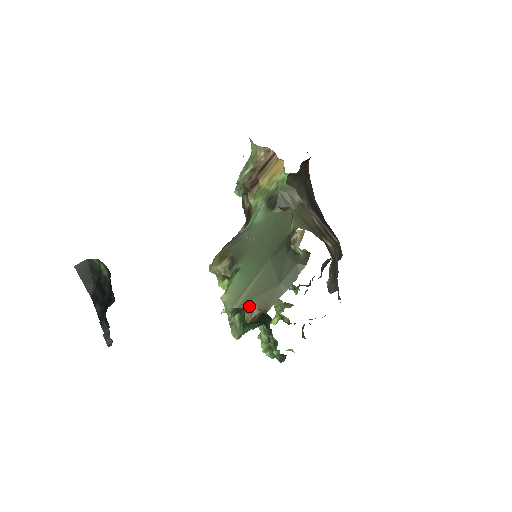
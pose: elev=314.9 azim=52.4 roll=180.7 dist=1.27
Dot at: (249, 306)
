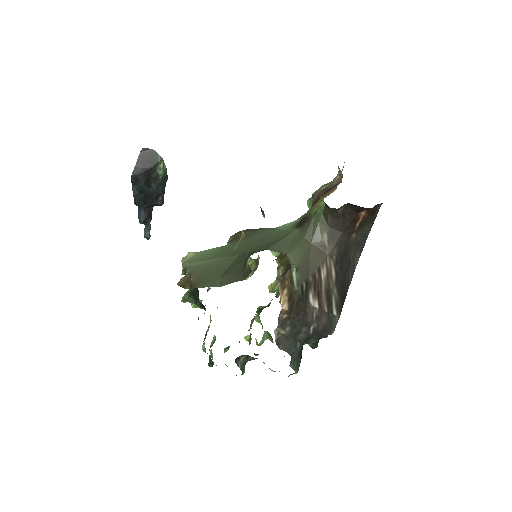
Dot at: (190, 273)
